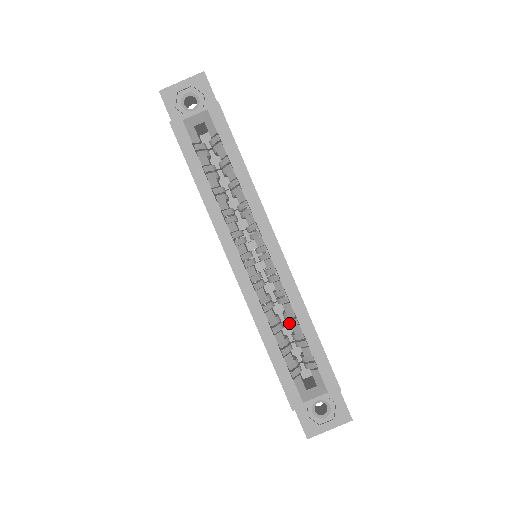
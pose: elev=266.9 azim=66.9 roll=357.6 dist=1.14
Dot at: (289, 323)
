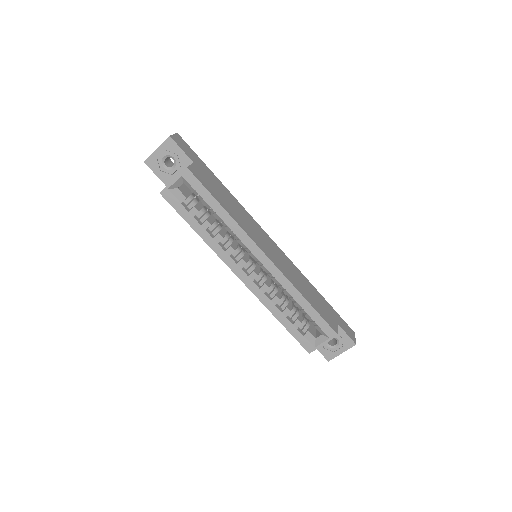
Dot at: (291, 300)
